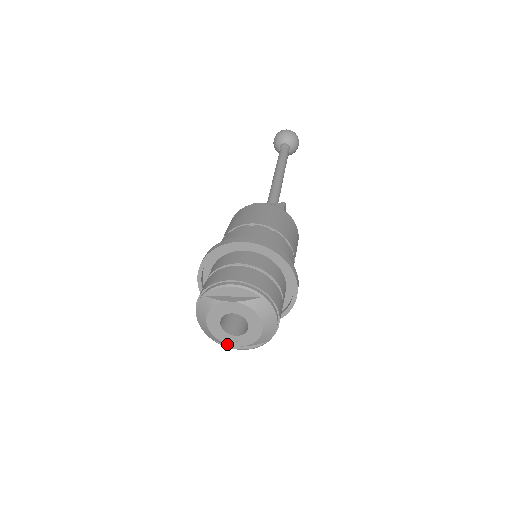
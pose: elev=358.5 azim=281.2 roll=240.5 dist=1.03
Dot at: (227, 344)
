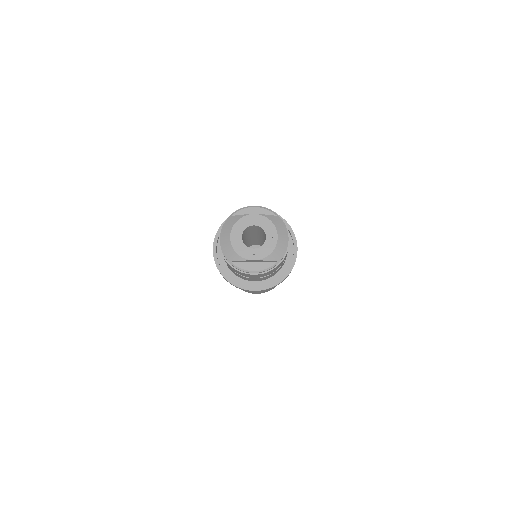
Dot at: (245, 258)
